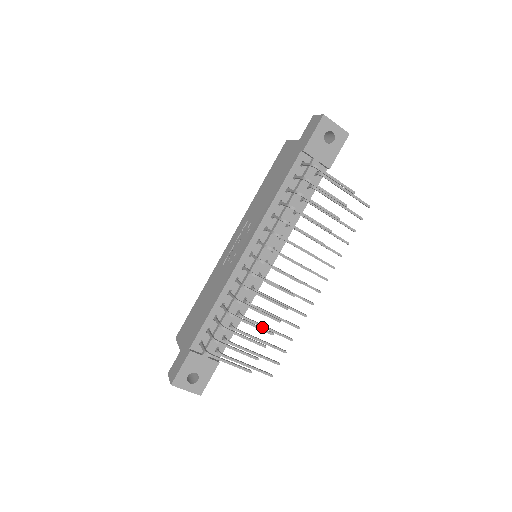
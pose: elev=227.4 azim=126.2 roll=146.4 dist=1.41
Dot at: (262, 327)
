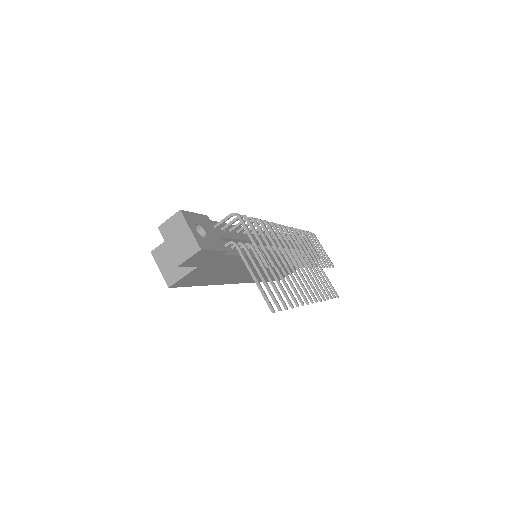
Dot at: (271, 267)
